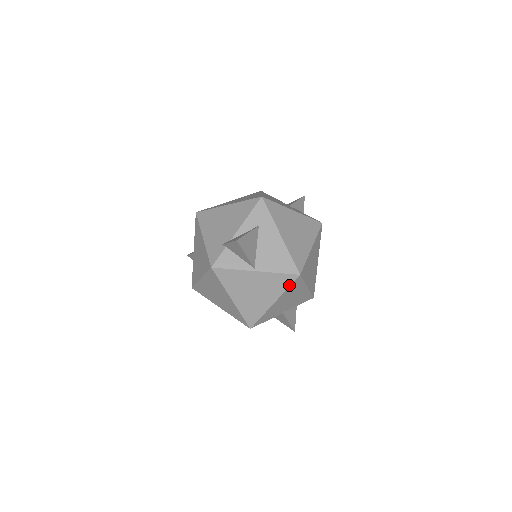
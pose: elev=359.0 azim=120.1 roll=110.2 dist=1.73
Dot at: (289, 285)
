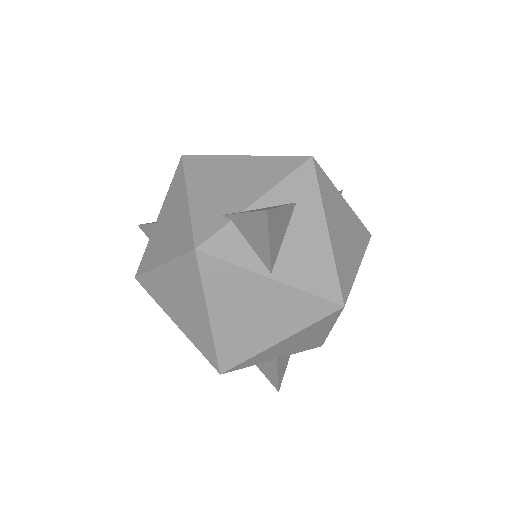
Dot at: (318, 319)
